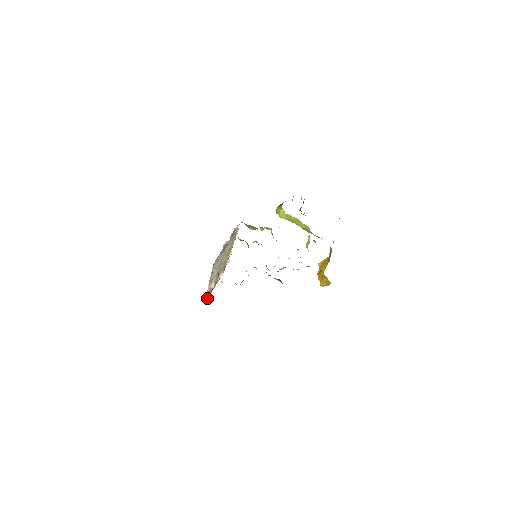
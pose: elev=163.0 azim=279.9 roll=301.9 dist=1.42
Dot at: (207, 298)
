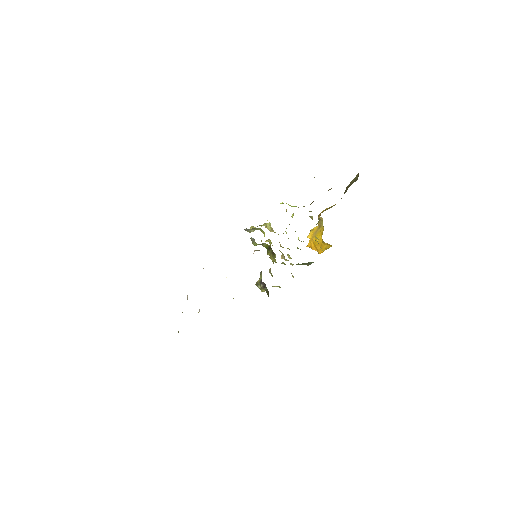
Dot at: occluded
